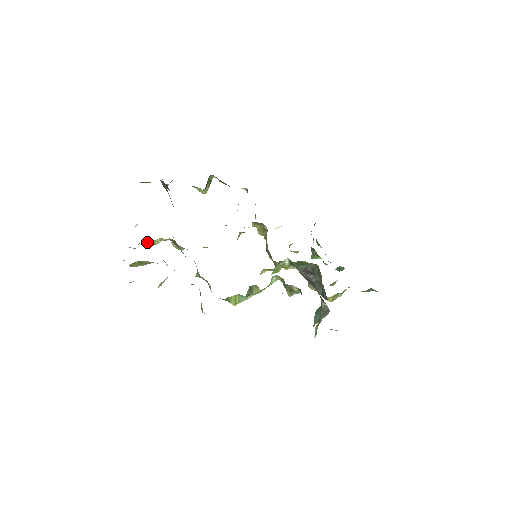
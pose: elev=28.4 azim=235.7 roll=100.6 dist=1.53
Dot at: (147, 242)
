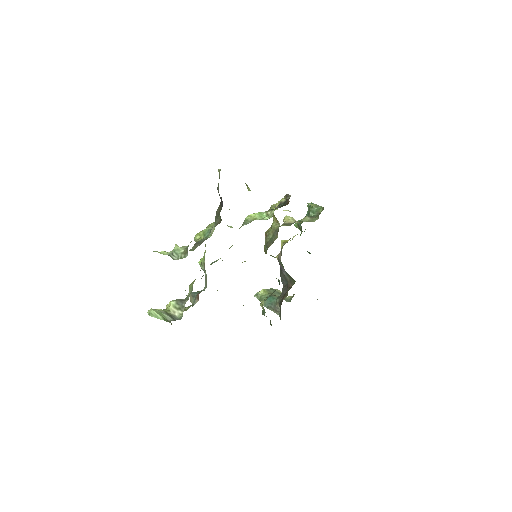
Dot at: occluded
